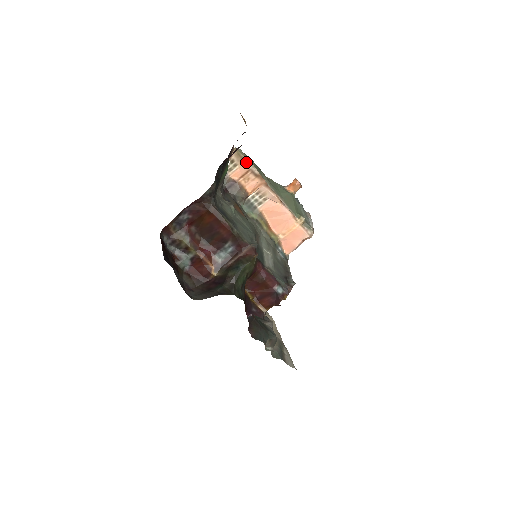
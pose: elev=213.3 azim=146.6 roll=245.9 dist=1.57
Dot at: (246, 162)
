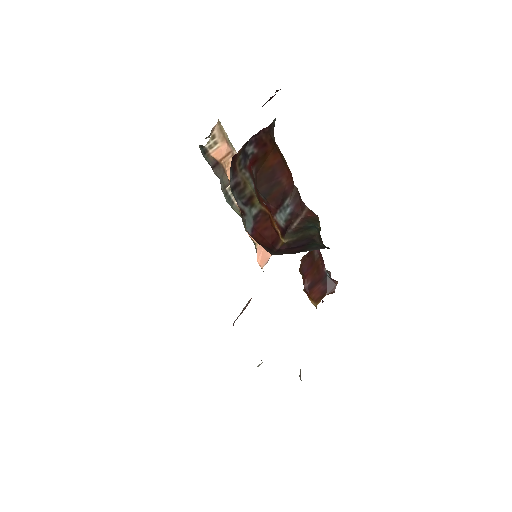
Dot at: (227, 141)
